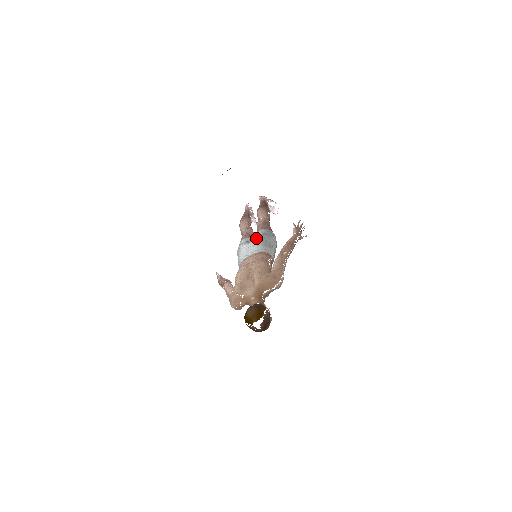
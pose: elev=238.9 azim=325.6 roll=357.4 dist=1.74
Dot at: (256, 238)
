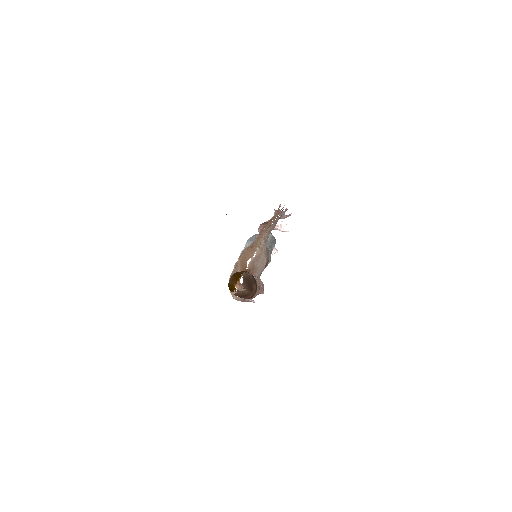
Dot at: (247, 240)
